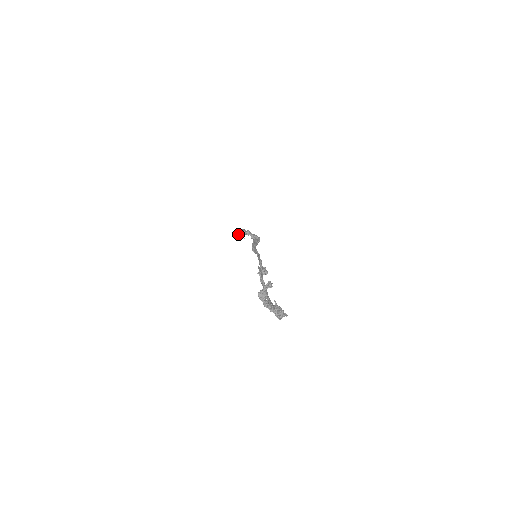
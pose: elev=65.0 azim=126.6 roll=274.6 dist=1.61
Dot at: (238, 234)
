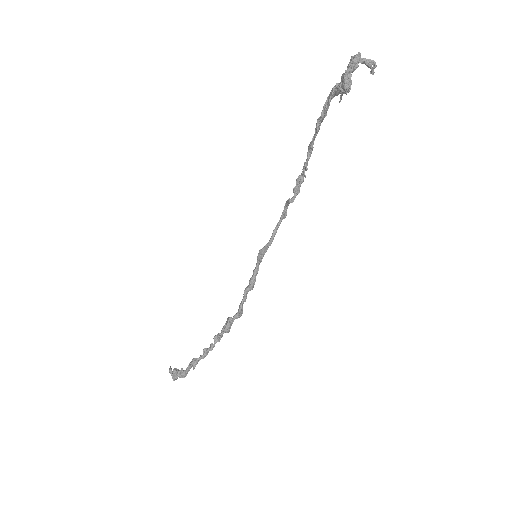
Dot at: occluded
